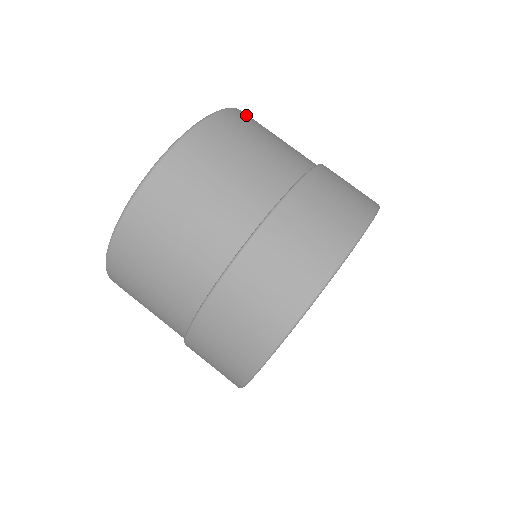
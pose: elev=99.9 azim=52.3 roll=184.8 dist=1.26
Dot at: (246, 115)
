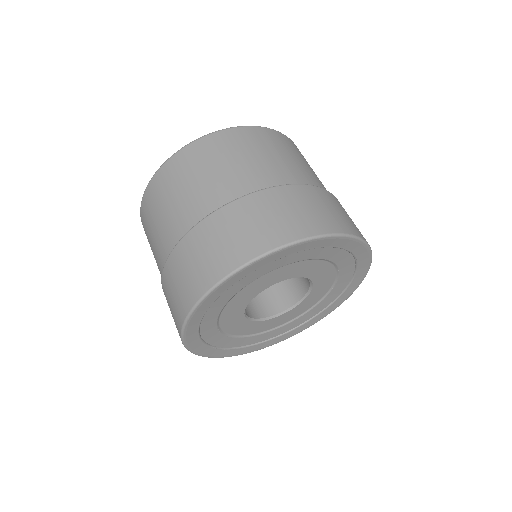
Dot at: (228, 136)
